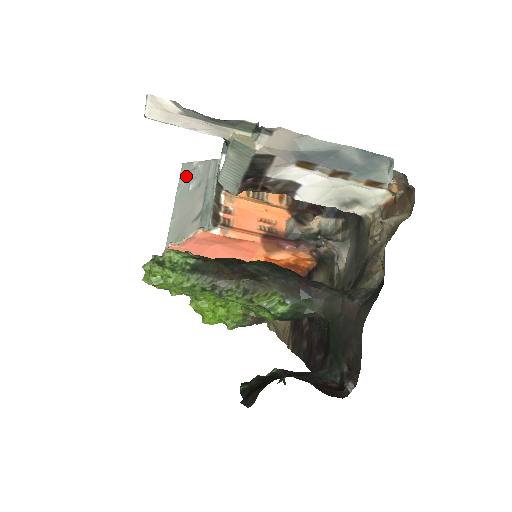
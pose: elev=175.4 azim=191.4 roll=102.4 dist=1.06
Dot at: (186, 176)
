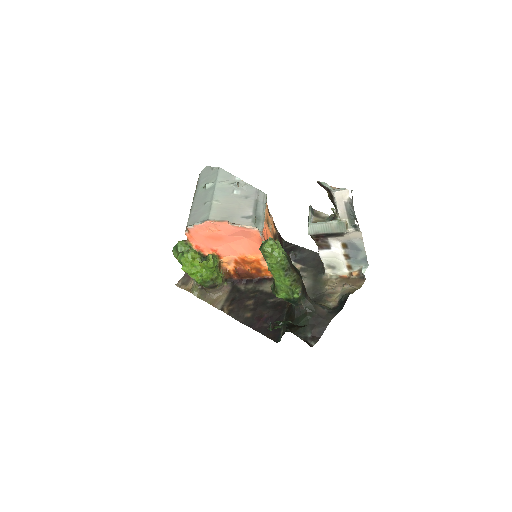
Dot at: (228, 181)
